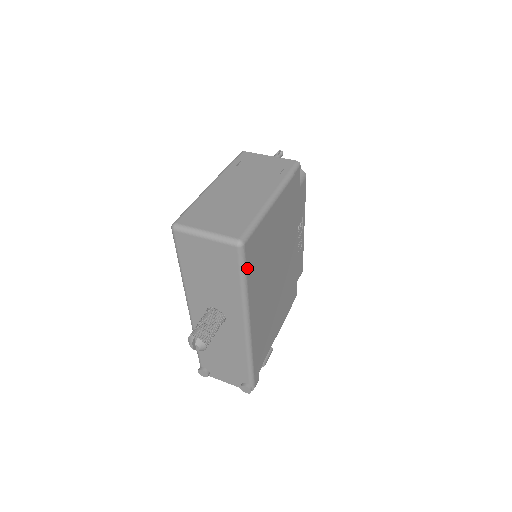
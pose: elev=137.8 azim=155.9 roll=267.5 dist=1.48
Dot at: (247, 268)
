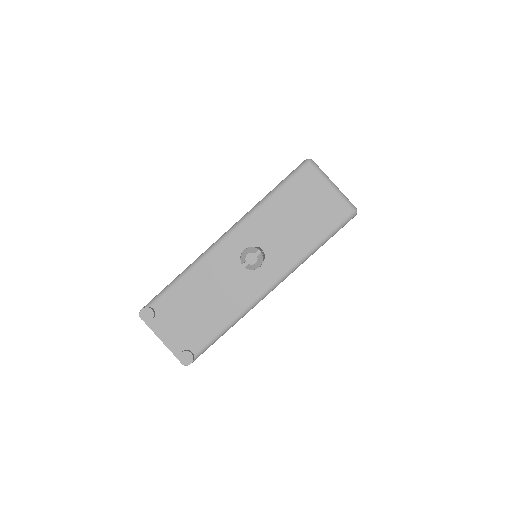
Dot at: (333, 235)
